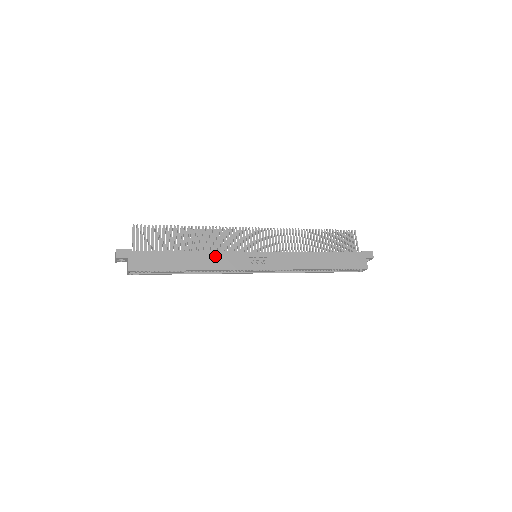
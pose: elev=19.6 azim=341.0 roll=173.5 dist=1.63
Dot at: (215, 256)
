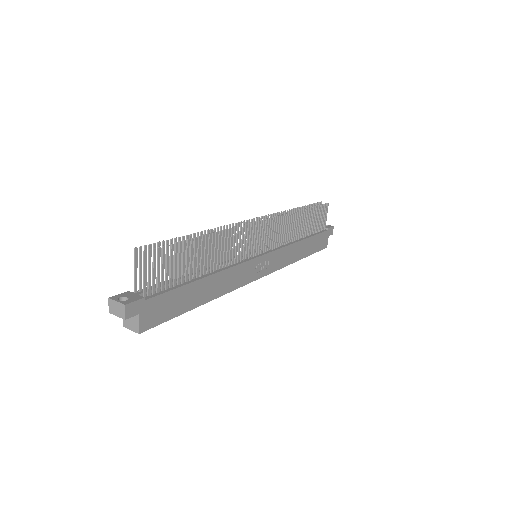
Dot at: (228, 274)
